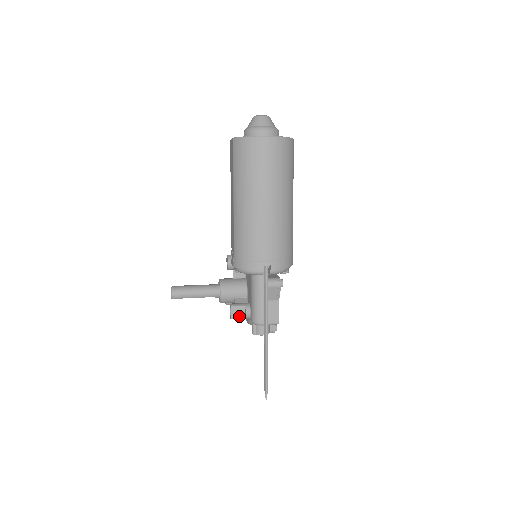
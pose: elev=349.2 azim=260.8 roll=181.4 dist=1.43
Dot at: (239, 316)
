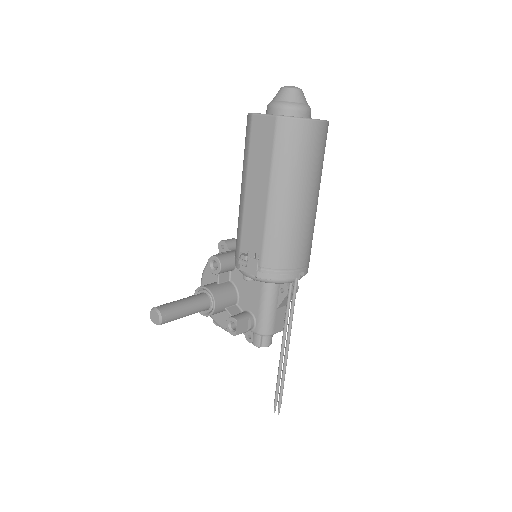
Dot at: (242, 330)
